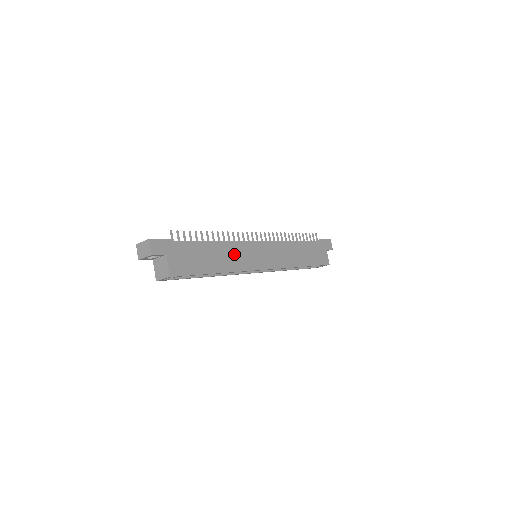
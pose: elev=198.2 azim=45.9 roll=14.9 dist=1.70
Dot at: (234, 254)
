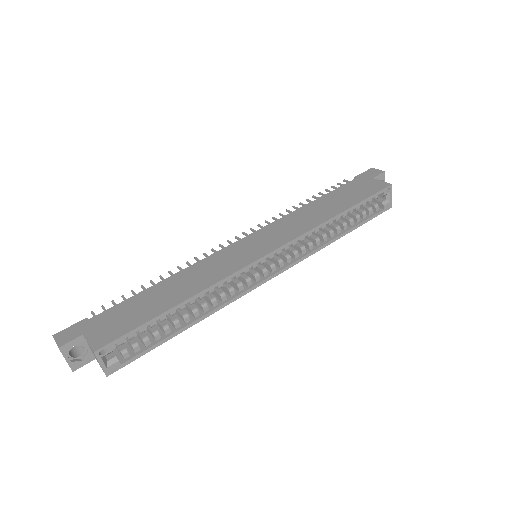
Dot at: (202, 272)
